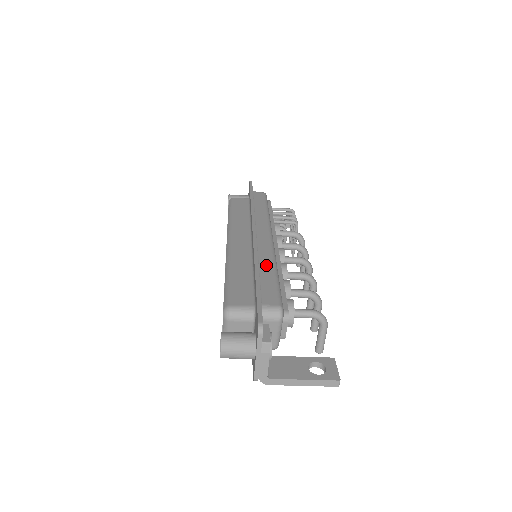
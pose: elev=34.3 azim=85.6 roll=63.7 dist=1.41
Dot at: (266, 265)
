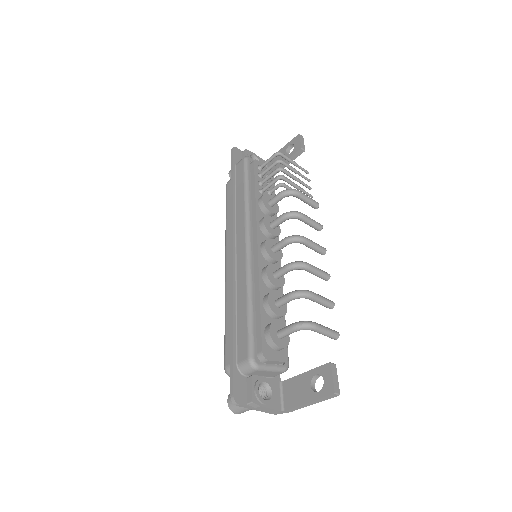
Dot at: (241, 298)
